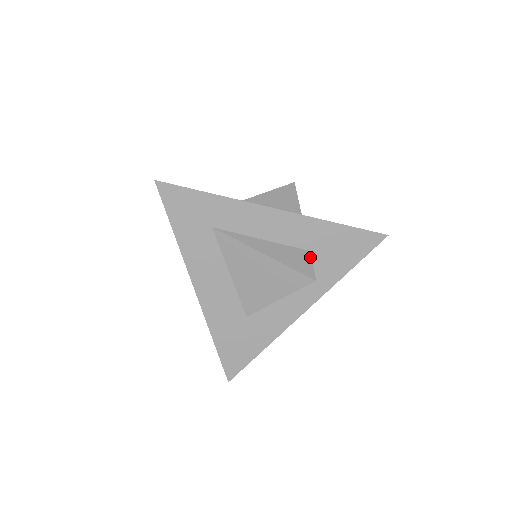
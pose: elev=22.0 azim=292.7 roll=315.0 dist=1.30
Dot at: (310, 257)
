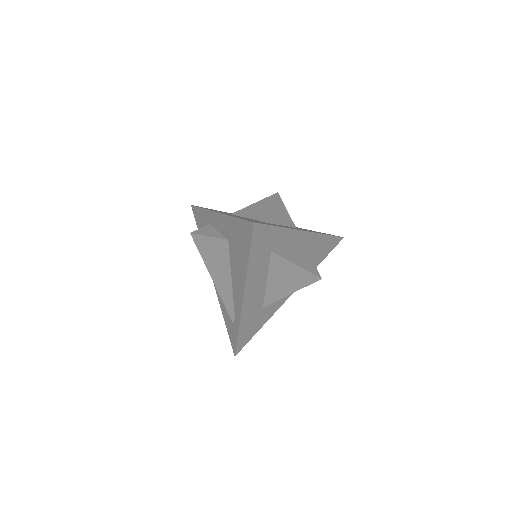
Dot at: (312, 260)
